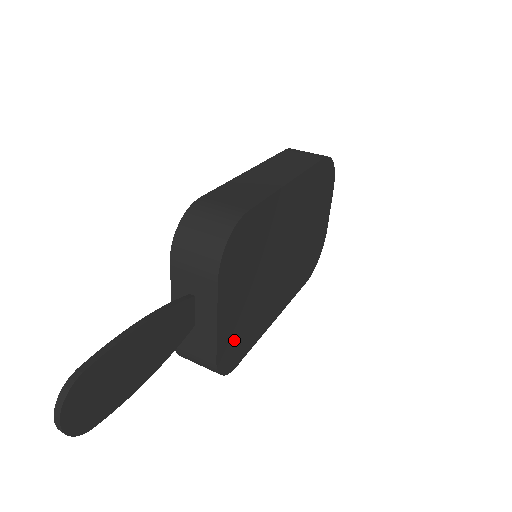
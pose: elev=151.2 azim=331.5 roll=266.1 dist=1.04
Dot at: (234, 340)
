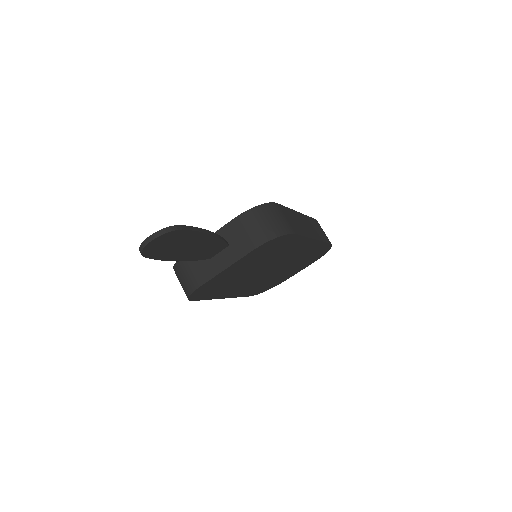
Dot at: (213, 286)
